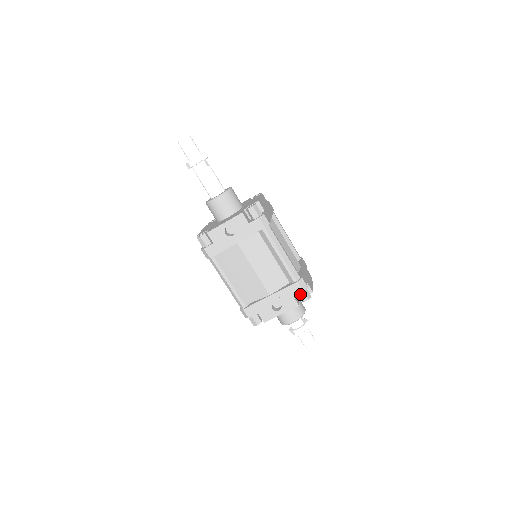
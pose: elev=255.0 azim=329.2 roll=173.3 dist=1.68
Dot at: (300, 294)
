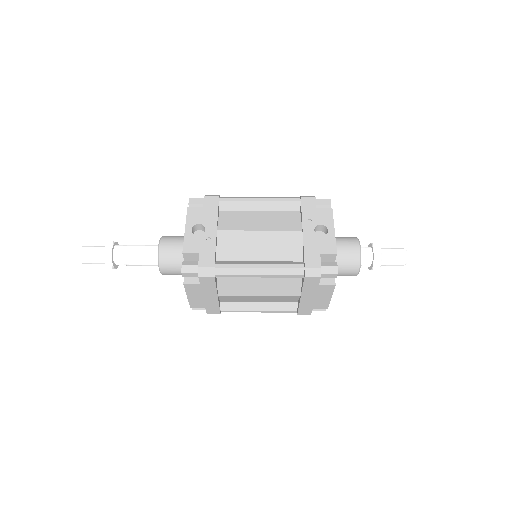
Dot at: (319, 204)
